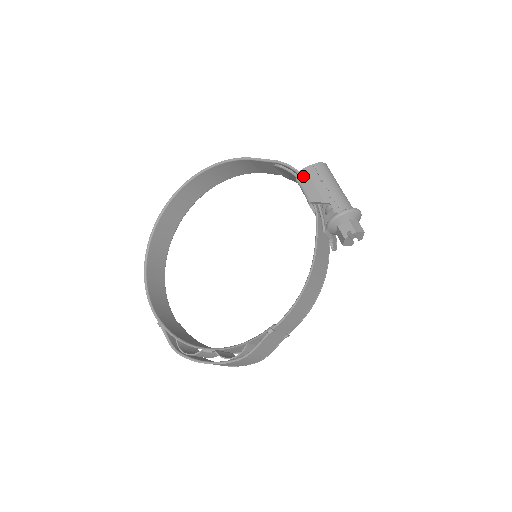
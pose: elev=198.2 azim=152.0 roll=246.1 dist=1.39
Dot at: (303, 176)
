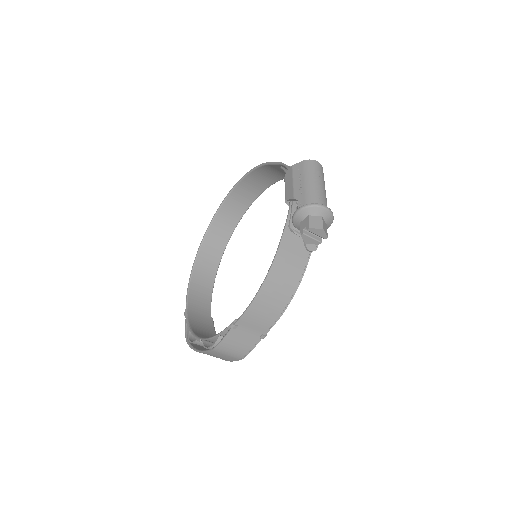
Dot at: (288, 175)
